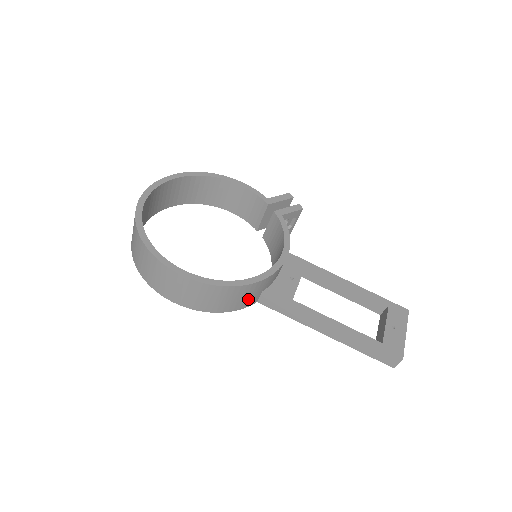
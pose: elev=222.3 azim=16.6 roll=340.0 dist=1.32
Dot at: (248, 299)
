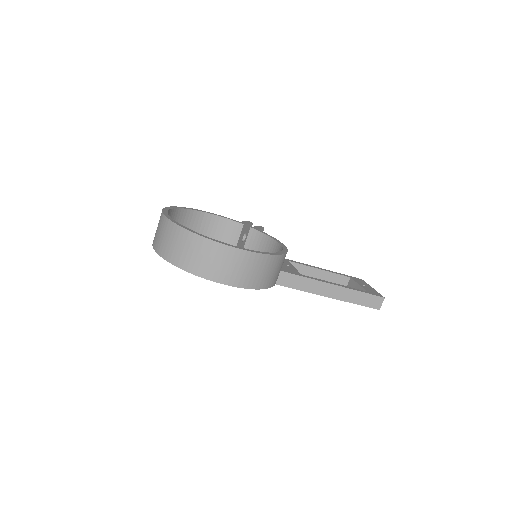
Dot at: (276, 275)
